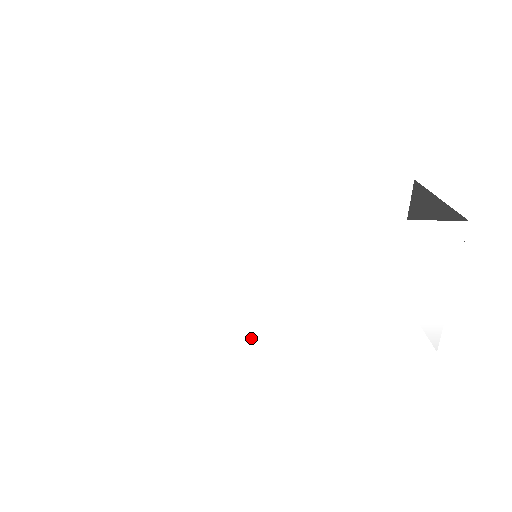
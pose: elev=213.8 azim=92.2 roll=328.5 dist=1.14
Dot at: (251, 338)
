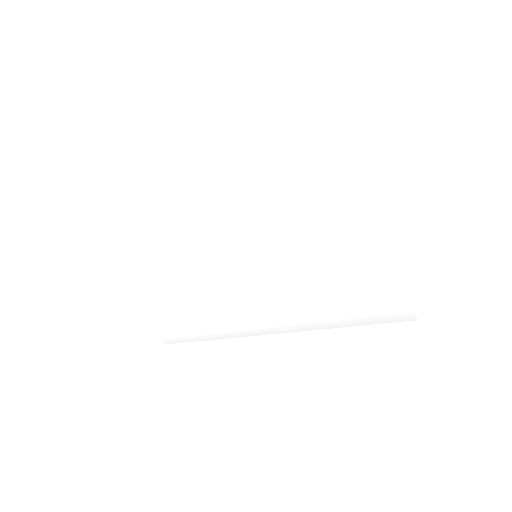
Dot at: (260, 328)
